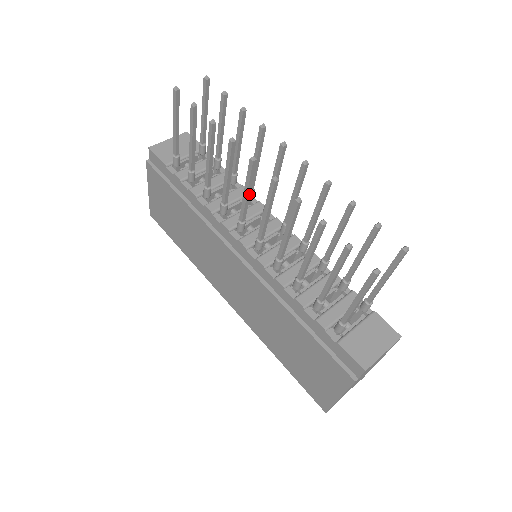
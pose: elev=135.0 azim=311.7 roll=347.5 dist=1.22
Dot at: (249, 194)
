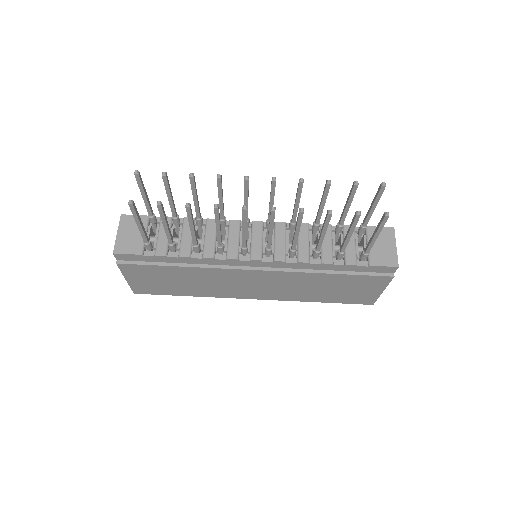
Dot at: (246, 228)
